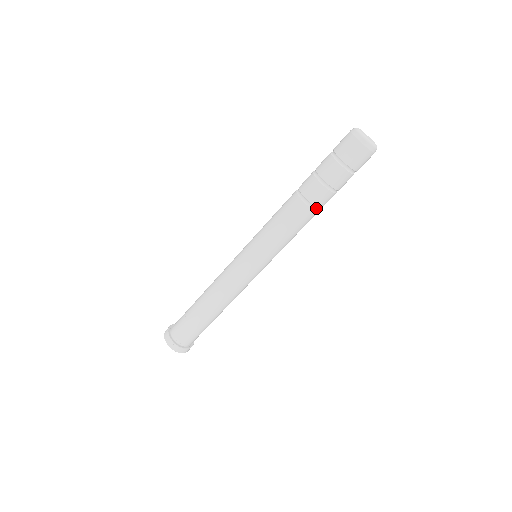
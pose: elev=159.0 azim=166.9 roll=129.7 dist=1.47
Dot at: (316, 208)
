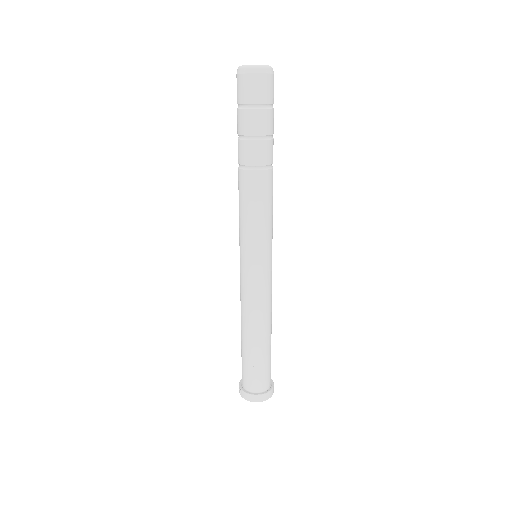
Dot at: (250, 167)
